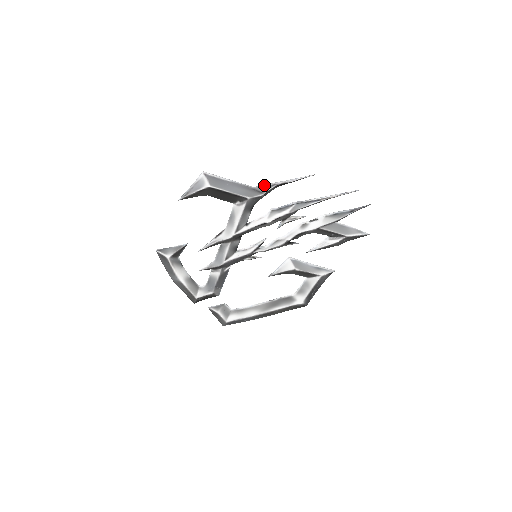
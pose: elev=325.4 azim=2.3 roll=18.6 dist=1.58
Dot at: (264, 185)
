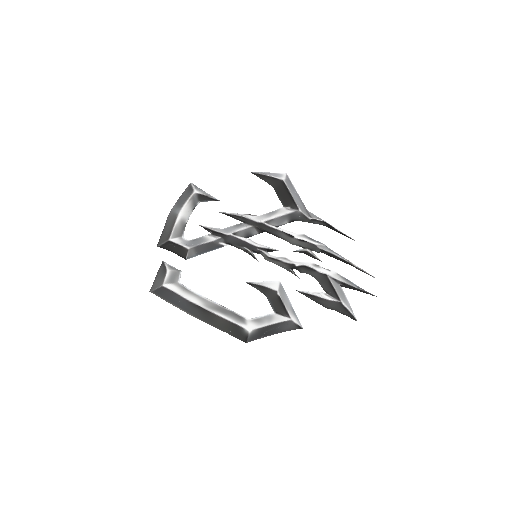
Dot at: (316, 216)
